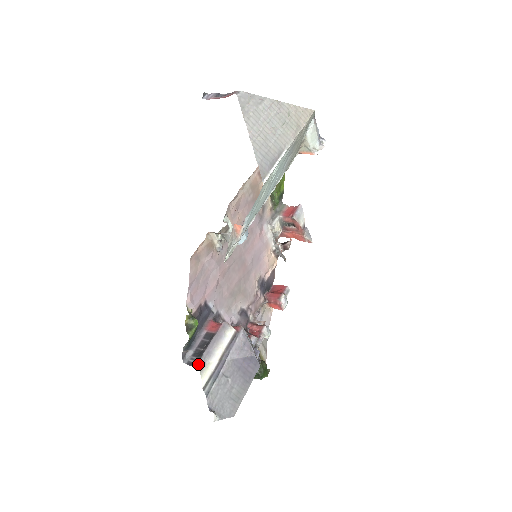
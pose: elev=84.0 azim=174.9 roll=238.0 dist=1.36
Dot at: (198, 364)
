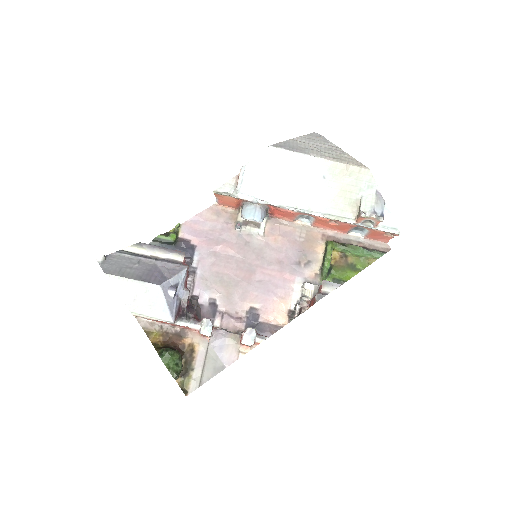
Dot at: occluded
